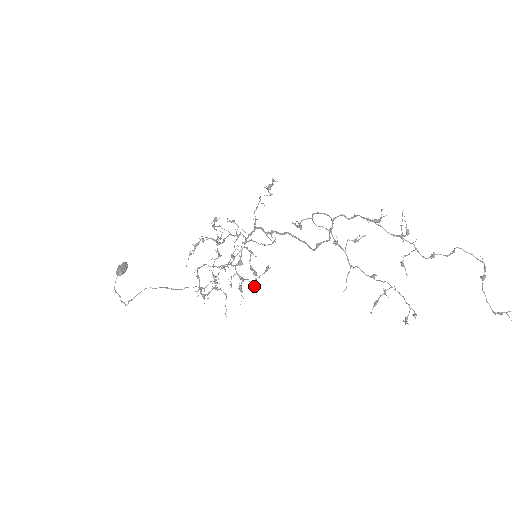
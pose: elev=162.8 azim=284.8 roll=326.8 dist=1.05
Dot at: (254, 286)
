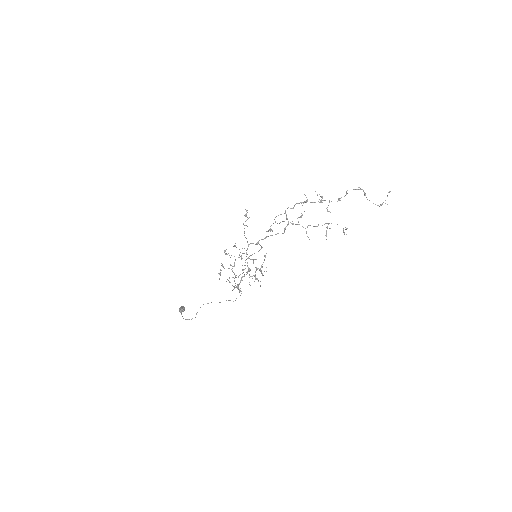
Dot at: occluded
